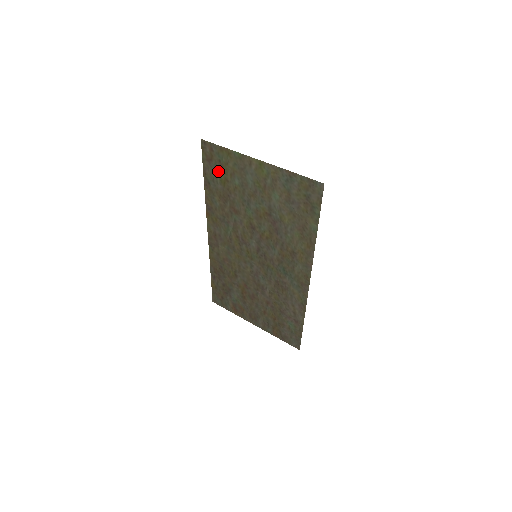
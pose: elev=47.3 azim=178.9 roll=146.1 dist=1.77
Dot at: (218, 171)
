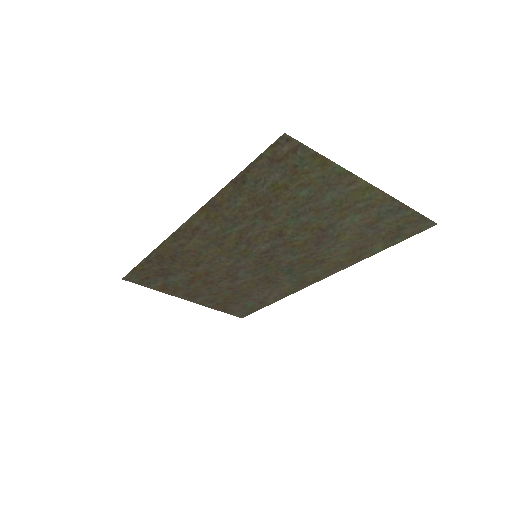
Dot at: (279, 175)
